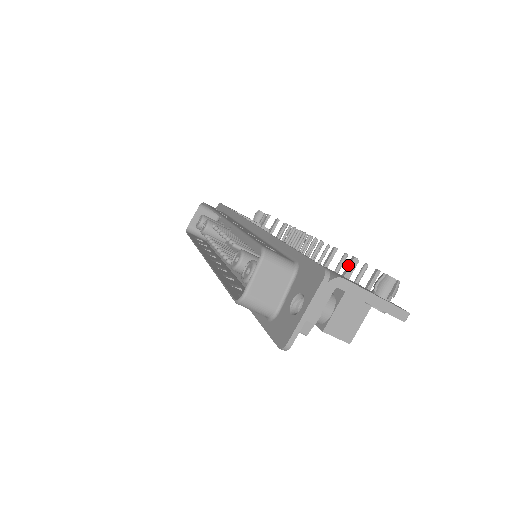
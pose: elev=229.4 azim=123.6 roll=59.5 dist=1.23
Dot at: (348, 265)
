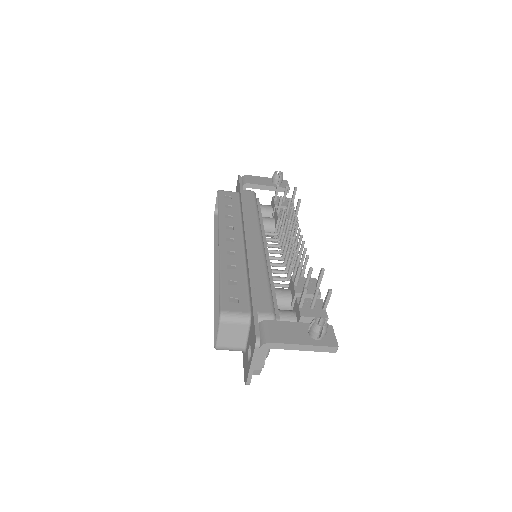
Dot at: (301, 294)
